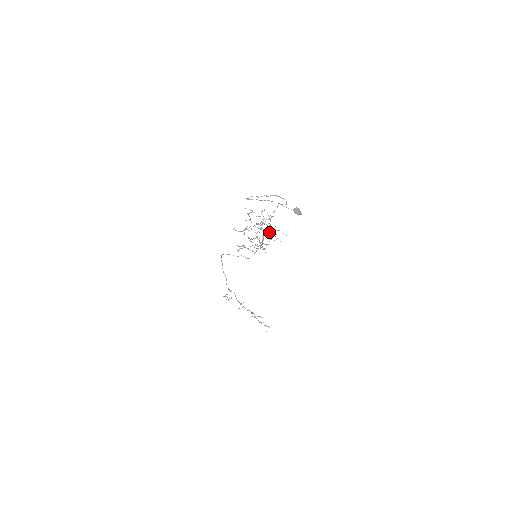
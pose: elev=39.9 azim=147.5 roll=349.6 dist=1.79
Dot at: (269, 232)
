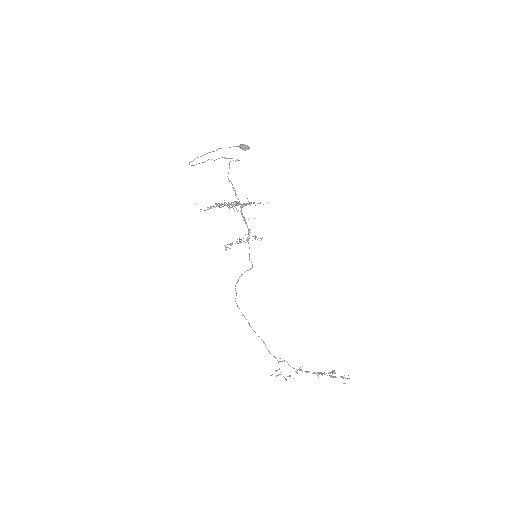
Dot at: occluded
